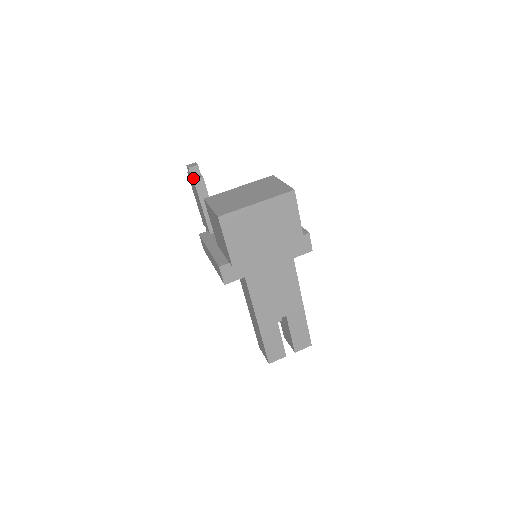
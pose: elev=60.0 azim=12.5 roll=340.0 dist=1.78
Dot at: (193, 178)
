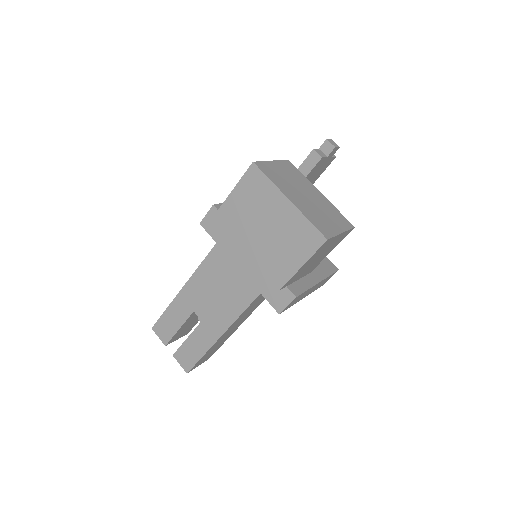
Dot at: (317, 149)
